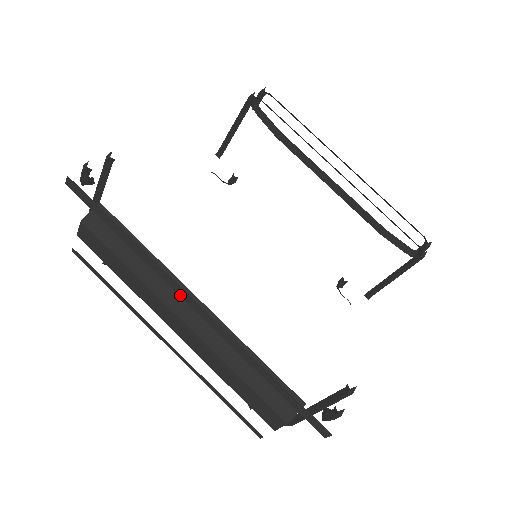
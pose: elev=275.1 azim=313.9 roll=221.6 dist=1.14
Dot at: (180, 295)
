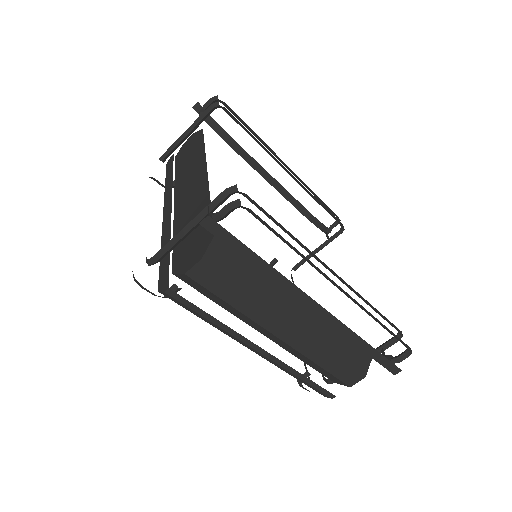
Dot at: (306, 305)
